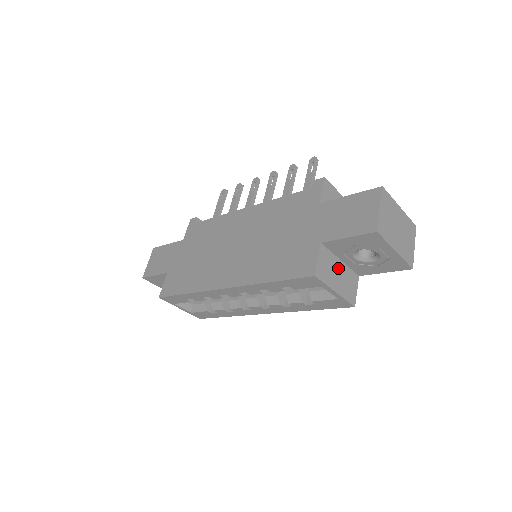
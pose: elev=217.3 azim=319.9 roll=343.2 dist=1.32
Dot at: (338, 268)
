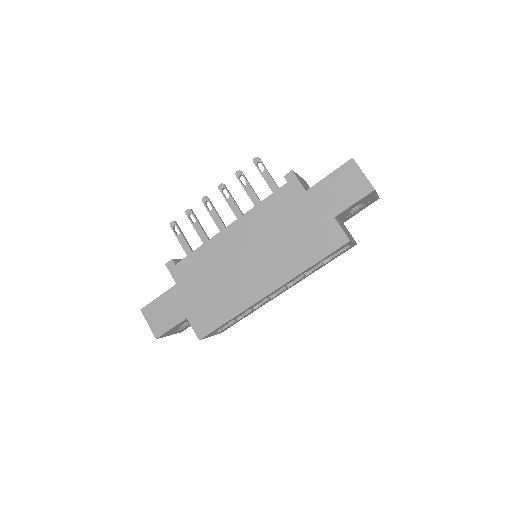
Dot at: (343, 227)
